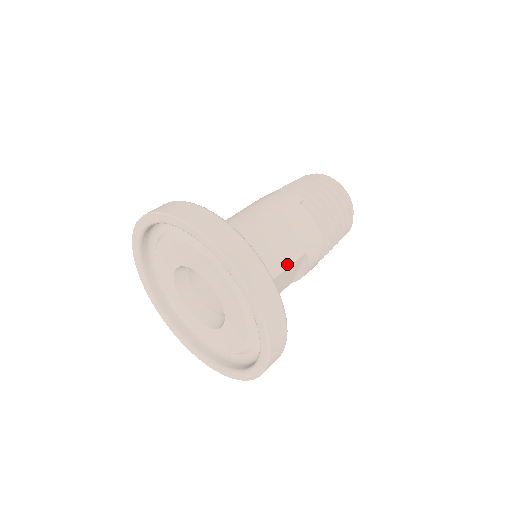
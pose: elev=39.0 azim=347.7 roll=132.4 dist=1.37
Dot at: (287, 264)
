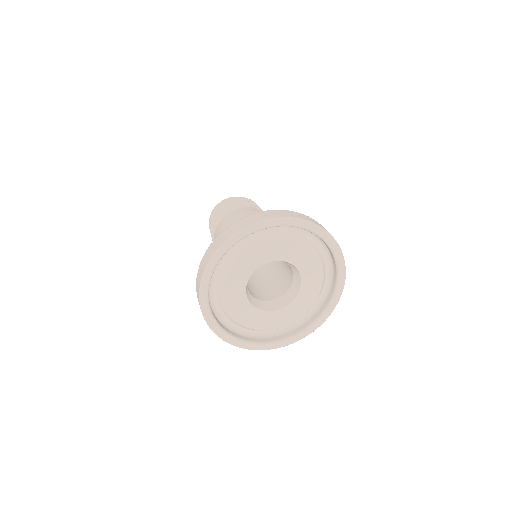
Dot at: occluded
